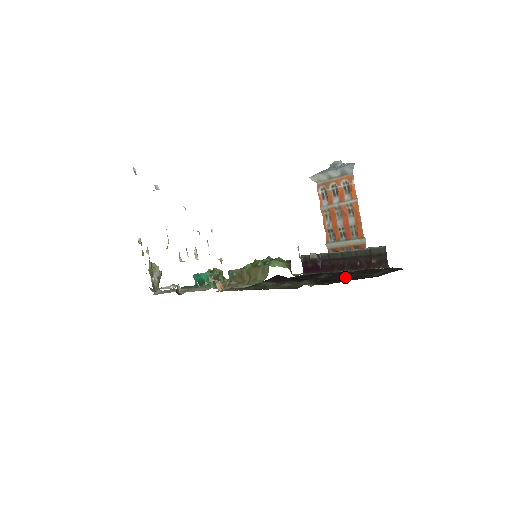
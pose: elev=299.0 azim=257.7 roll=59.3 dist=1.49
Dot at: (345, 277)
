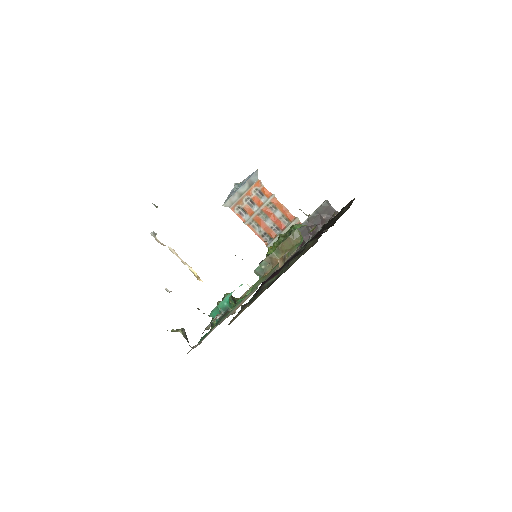
Dot at: (328, 226)
